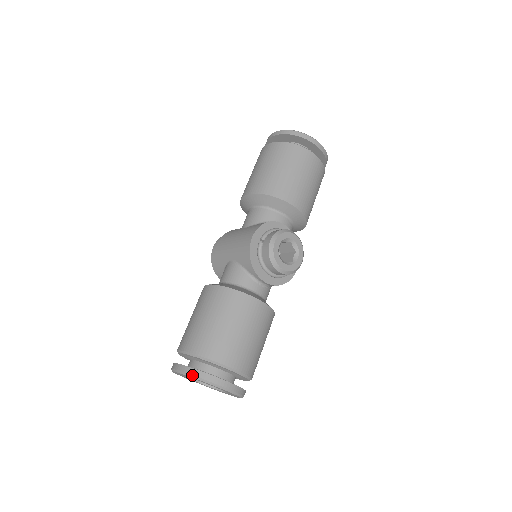
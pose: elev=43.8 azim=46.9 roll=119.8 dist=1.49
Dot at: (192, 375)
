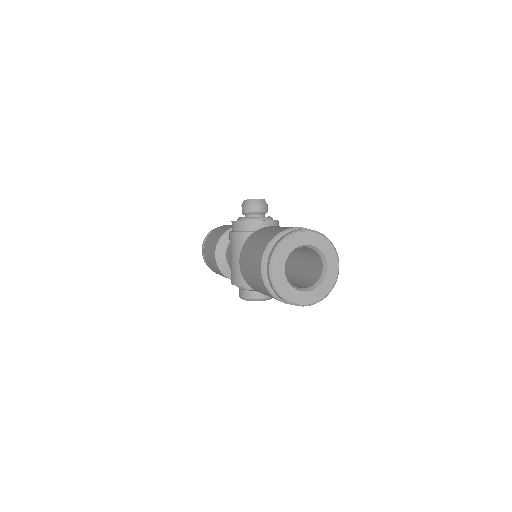
Dot at: occluded
